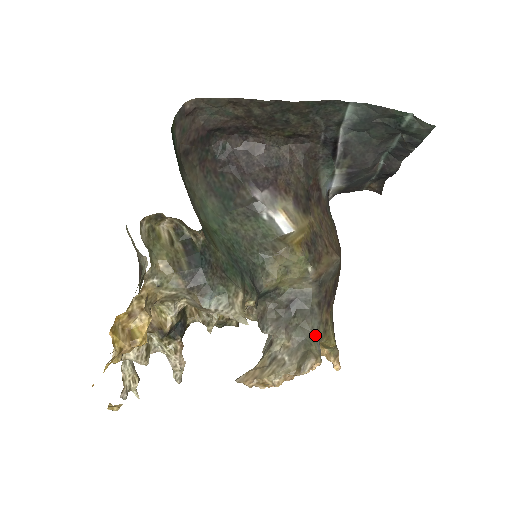
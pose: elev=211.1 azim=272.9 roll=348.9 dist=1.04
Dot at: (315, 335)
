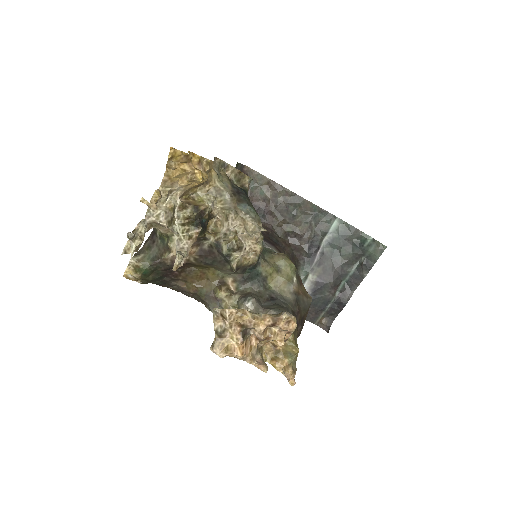
Dot at: occluded
